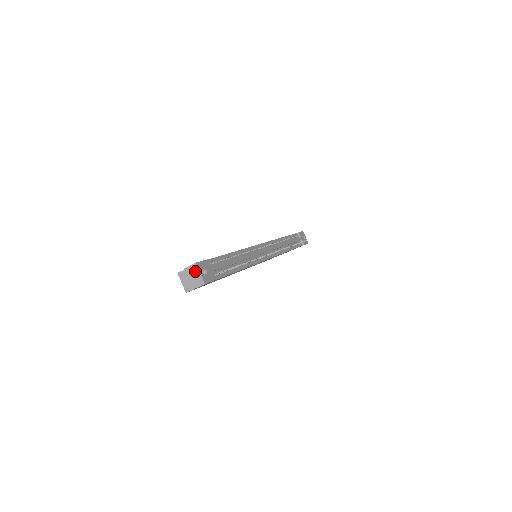
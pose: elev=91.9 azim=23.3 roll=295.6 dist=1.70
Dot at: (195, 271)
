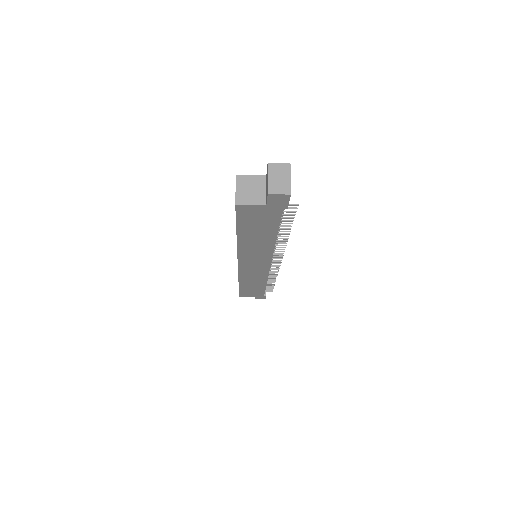
Dot at: (284, 173)
